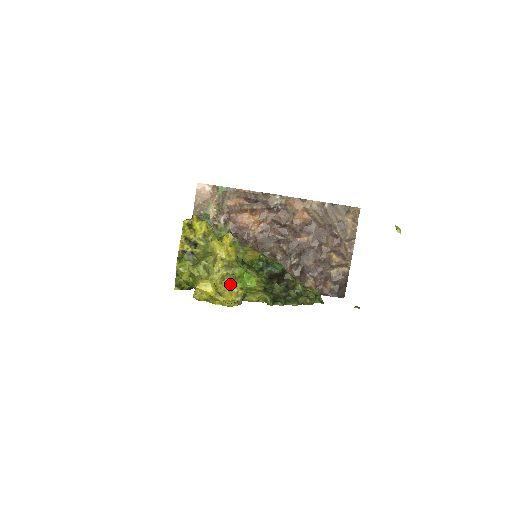
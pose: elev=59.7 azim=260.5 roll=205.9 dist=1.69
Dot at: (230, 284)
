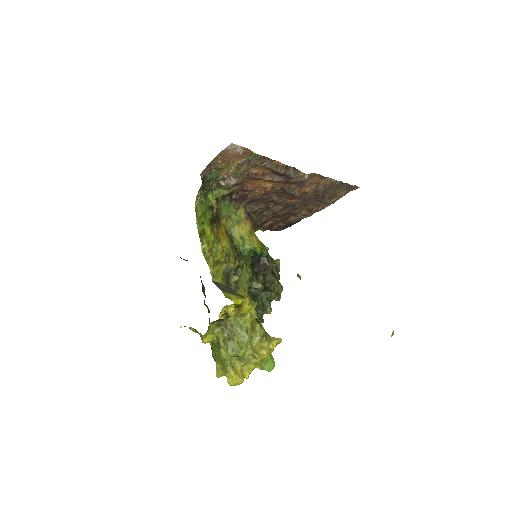
Dot at: (252, 363)
